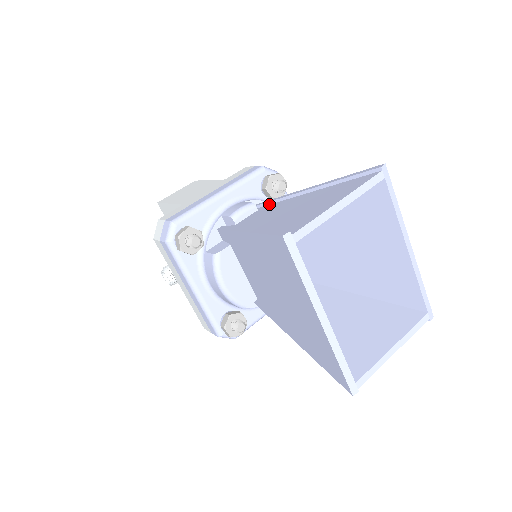
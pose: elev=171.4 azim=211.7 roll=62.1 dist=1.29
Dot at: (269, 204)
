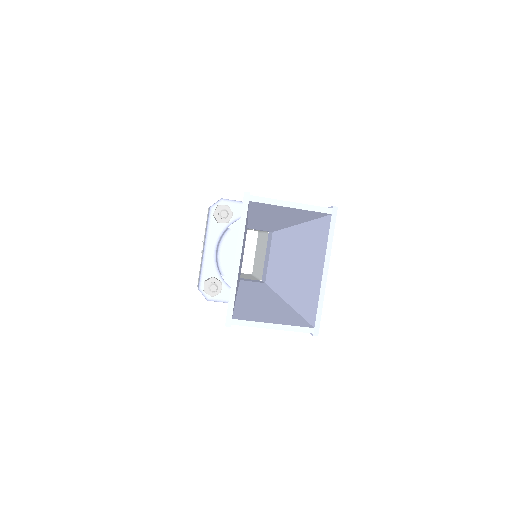
Dot at: occluded
